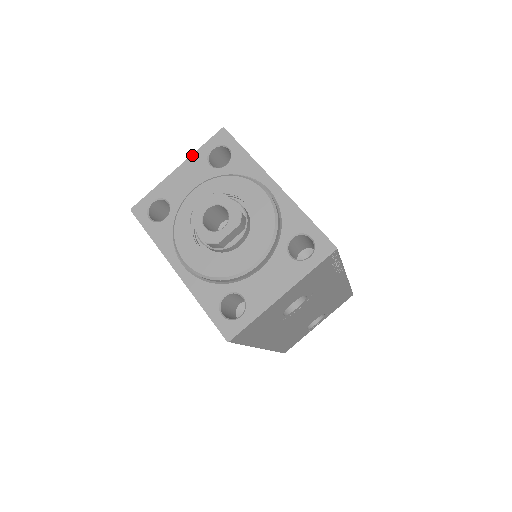
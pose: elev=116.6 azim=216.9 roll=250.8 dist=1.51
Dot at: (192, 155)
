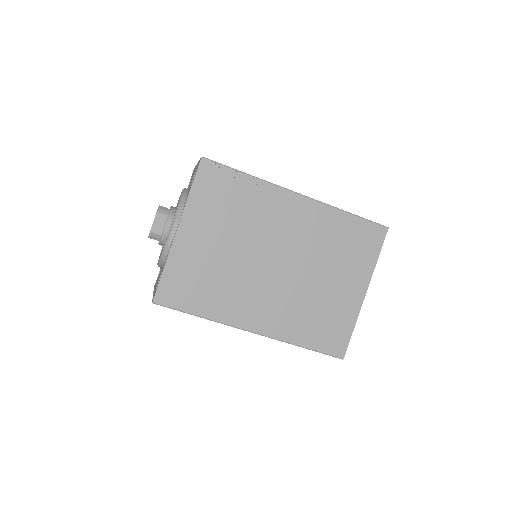
Dot at: (198, 161)
